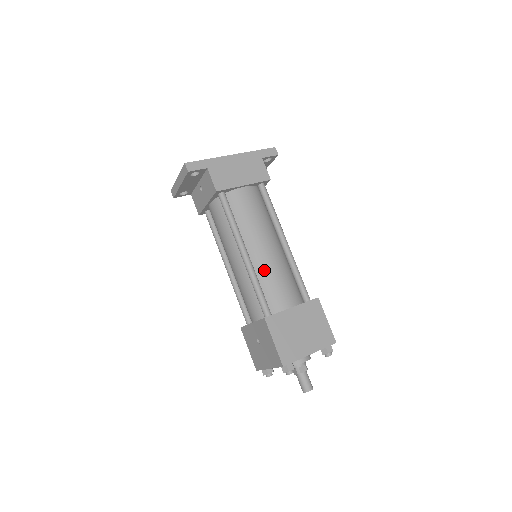
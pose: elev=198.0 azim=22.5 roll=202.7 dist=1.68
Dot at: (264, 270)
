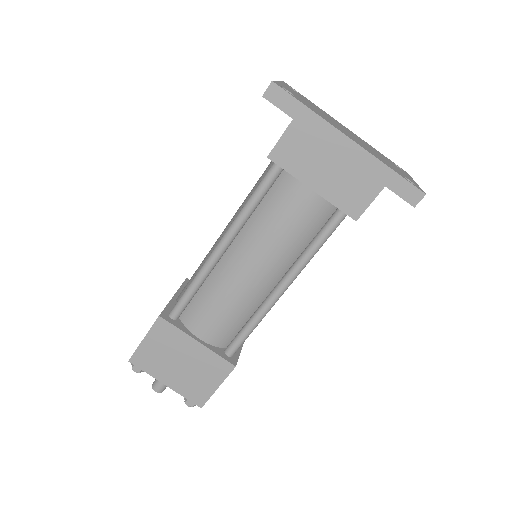
Dot at: (219, 284)
